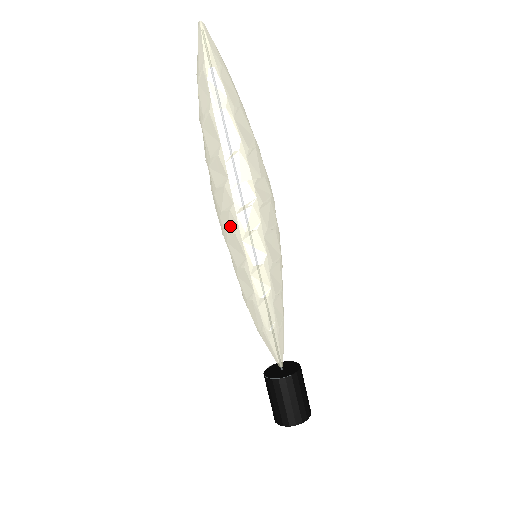
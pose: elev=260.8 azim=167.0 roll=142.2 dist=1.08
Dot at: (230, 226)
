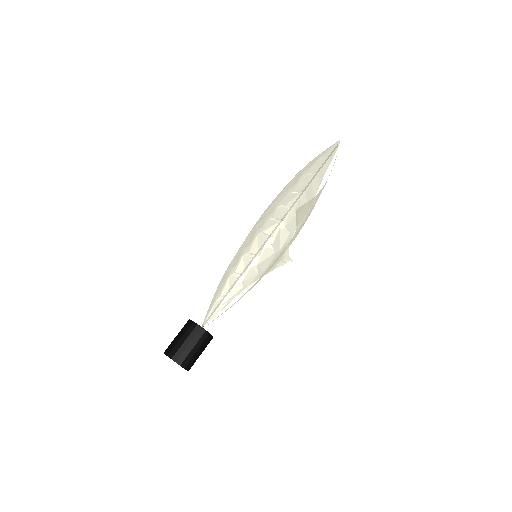
Dot at: occluded
